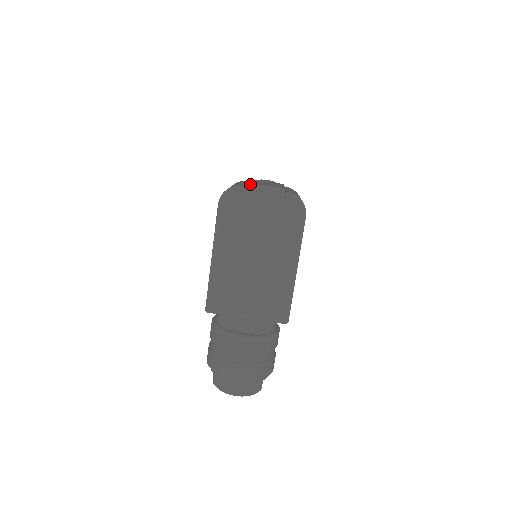
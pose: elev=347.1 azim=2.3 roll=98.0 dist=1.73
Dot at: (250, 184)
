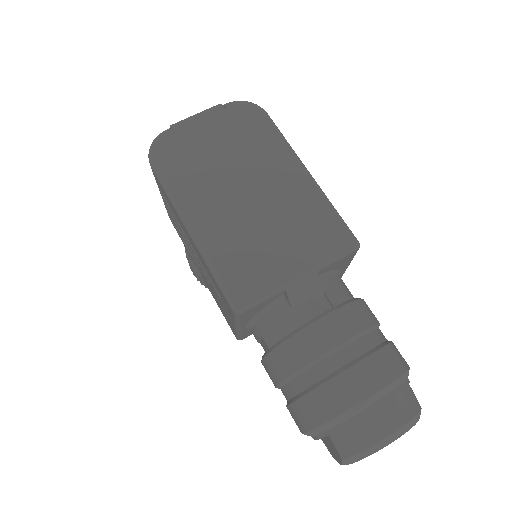
Dot at: (175, 123)
